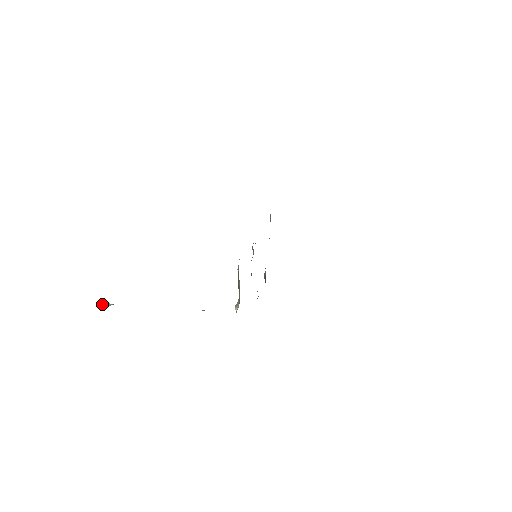
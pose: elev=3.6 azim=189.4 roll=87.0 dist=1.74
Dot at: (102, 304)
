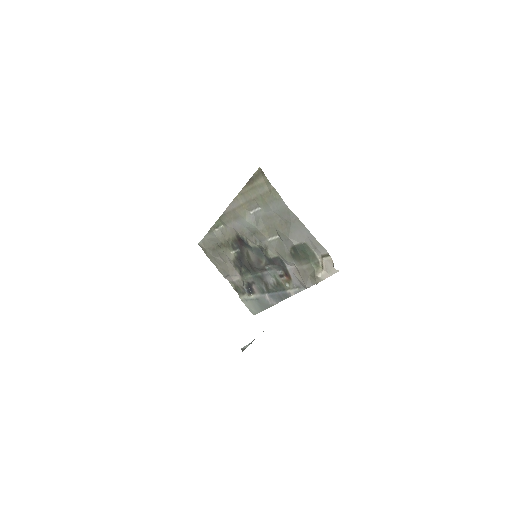
Dot at: (243, 350)
